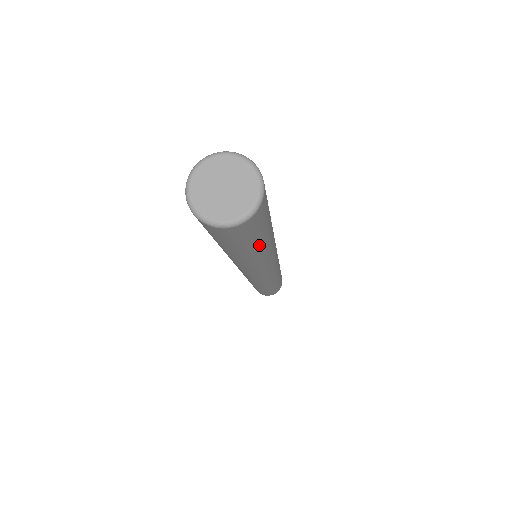
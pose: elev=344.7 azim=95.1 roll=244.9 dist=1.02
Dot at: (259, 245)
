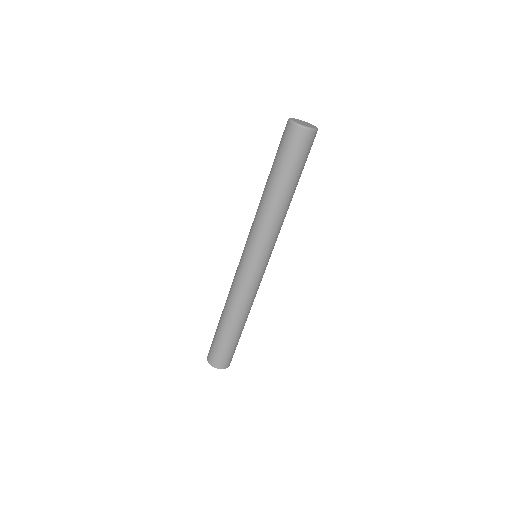
Dot at: (299, 178)
